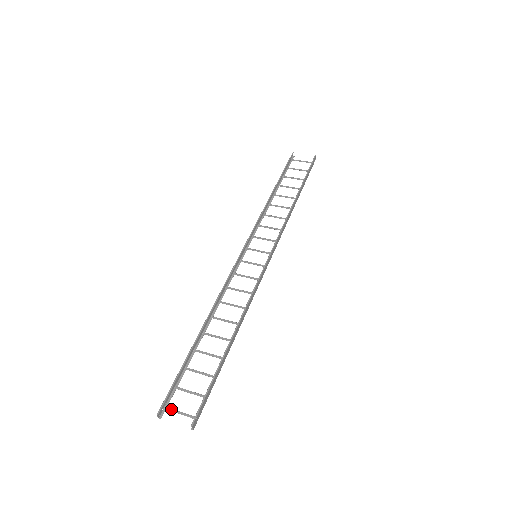
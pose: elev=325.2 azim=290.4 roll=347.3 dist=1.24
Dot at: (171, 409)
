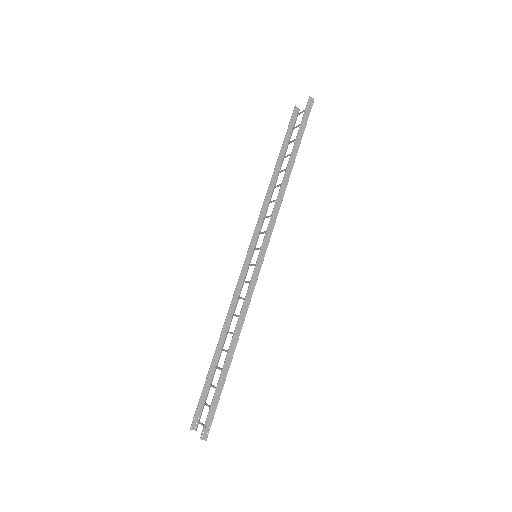
Dot at: occluded
